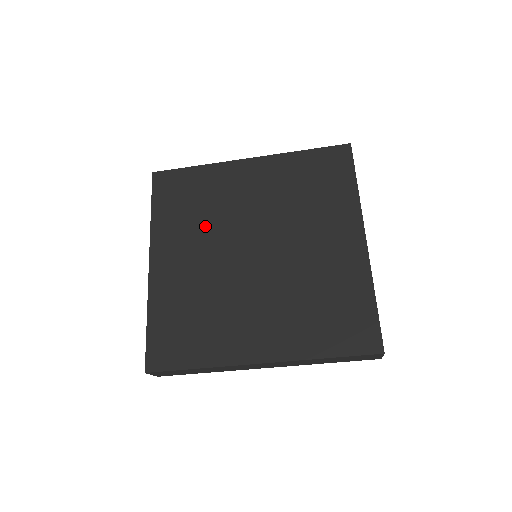
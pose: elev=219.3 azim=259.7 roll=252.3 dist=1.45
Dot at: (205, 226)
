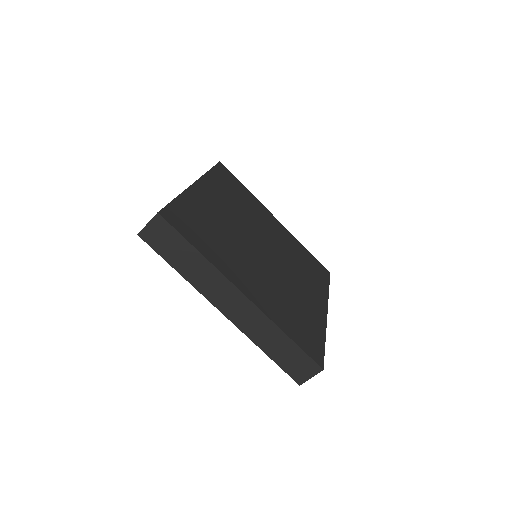
Dot at: (240, 210)
